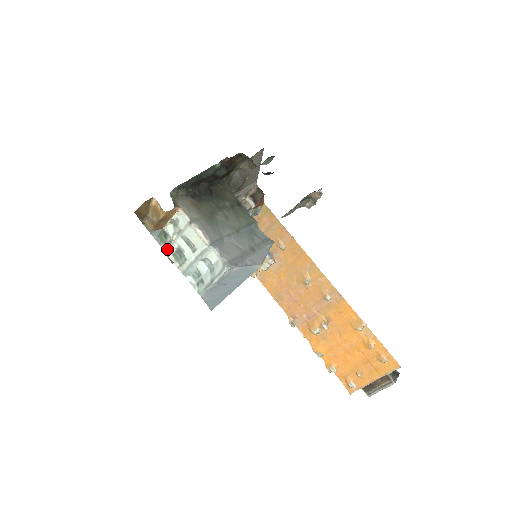
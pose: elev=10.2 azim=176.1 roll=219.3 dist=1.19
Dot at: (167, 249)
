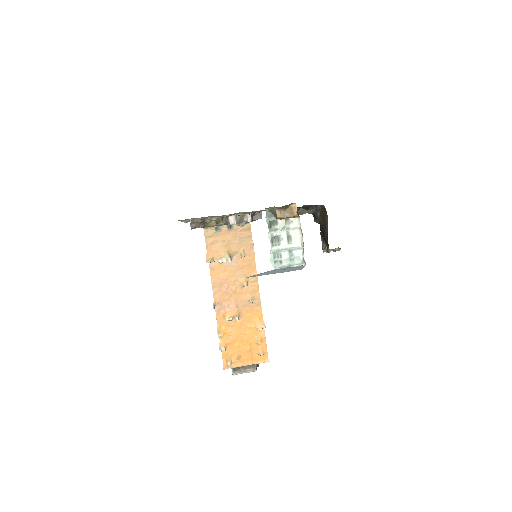
Dot at: (271, 232)
